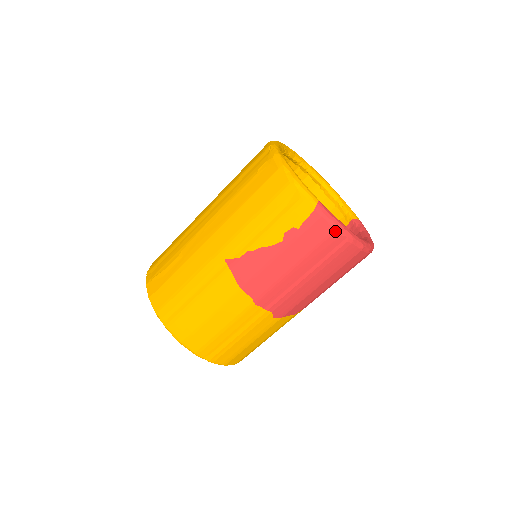
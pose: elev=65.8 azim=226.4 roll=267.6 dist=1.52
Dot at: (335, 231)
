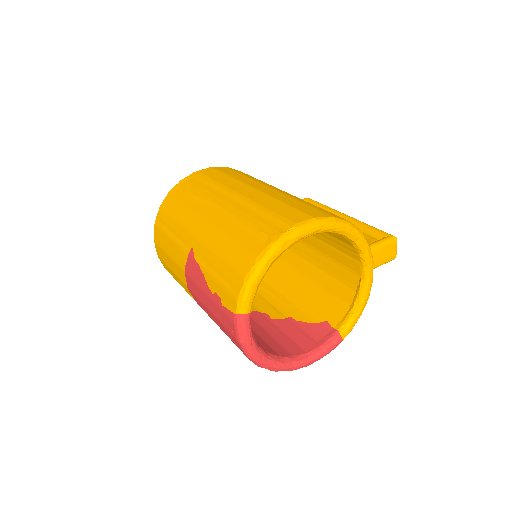
Dot at: (237, 340)
